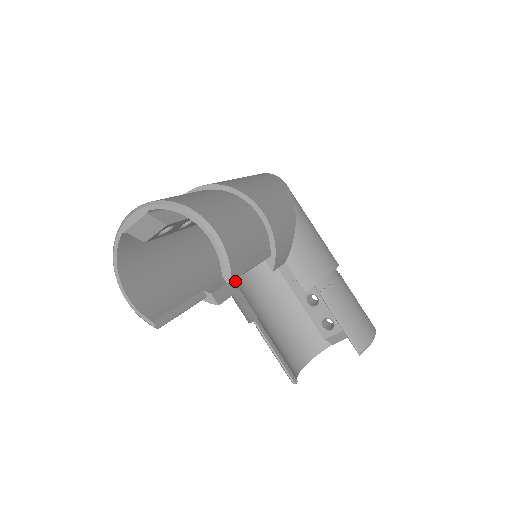
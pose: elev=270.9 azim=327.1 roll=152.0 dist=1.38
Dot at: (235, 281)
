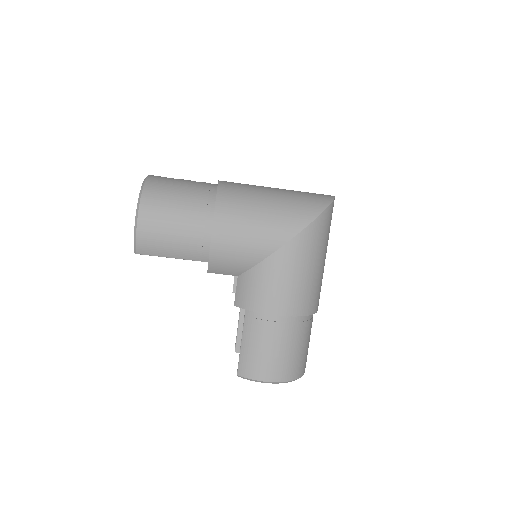
Dot at: occluded
